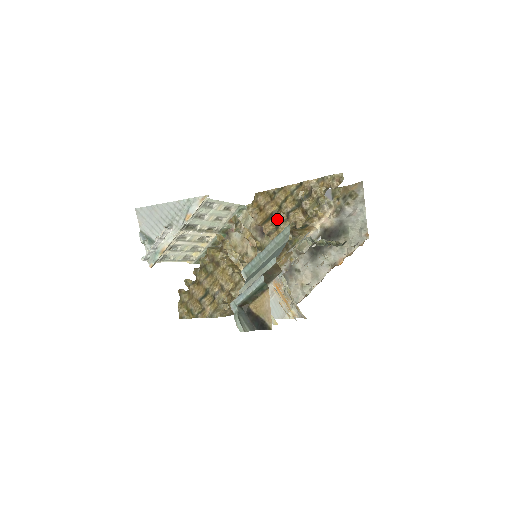
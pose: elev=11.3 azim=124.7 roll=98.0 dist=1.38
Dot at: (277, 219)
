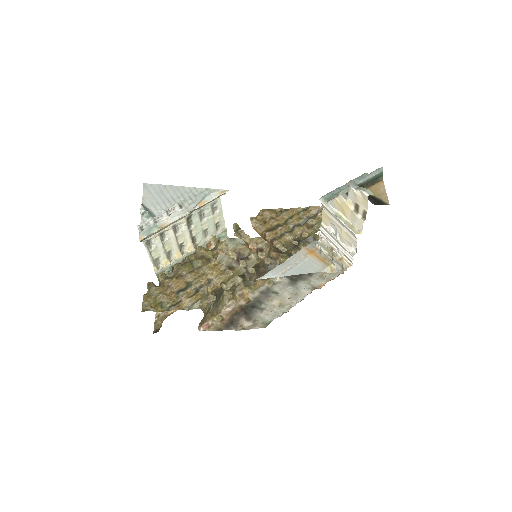
Dot at: (282, 229)
